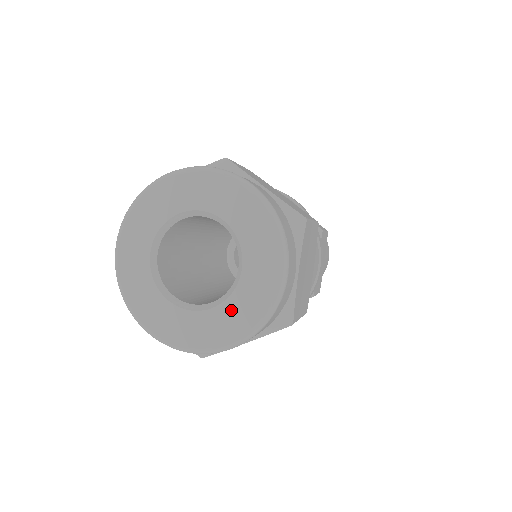
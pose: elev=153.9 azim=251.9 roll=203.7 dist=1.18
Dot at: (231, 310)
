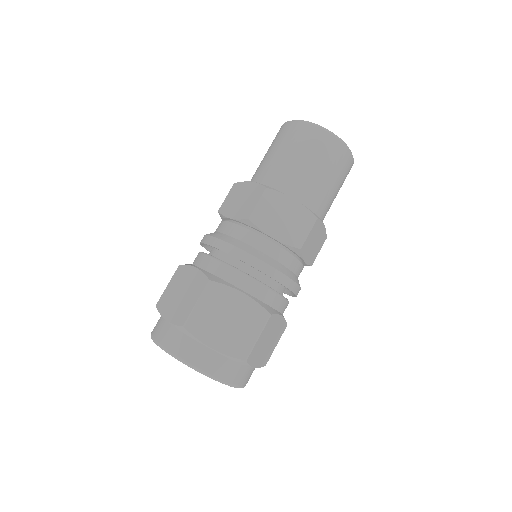
Dot at: occluded
